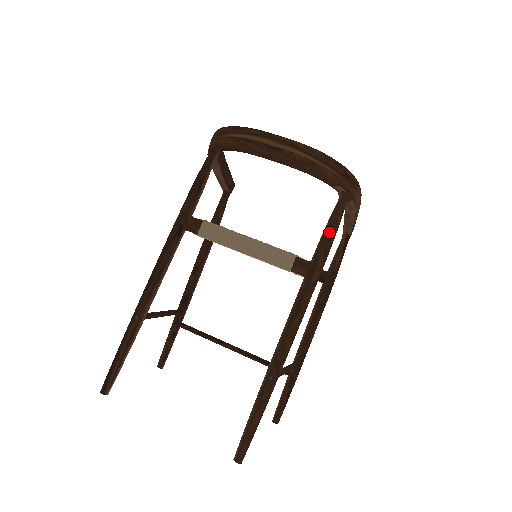
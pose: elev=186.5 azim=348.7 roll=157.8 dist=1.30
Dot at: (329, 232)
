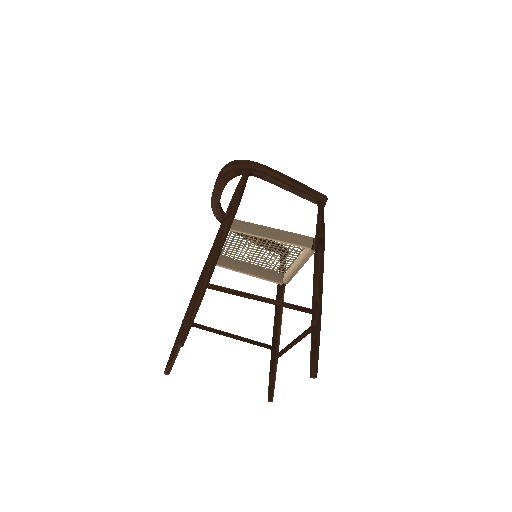
Dot at: (234, 193)
